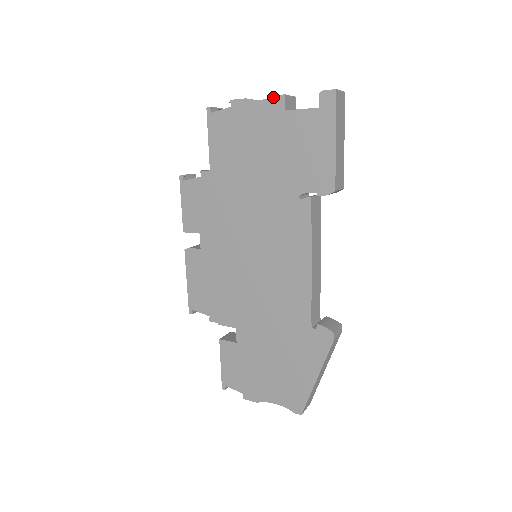
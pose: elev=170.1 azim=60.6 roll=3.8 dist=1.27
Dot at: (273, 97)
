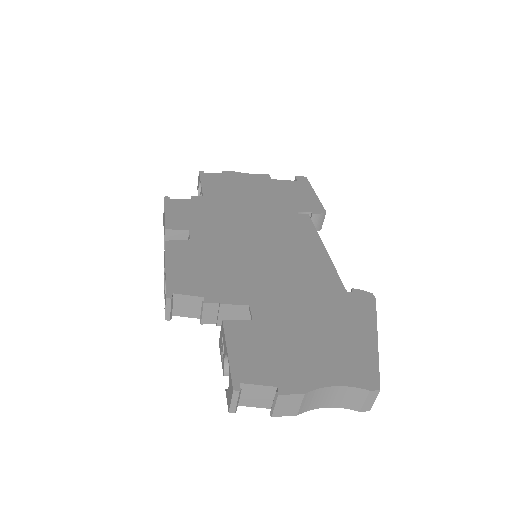
Dot at: (260, 174)
